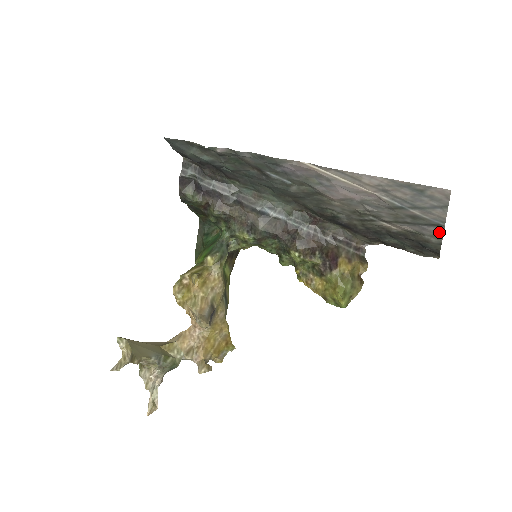
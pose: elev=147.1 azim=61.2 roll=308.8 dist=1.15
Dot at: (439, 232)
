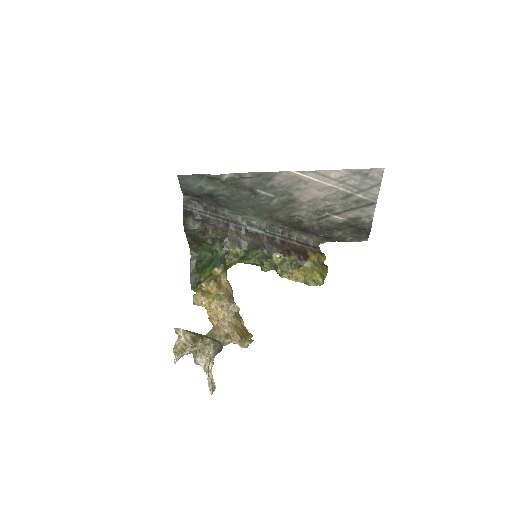
Dot at: (372, 211)
